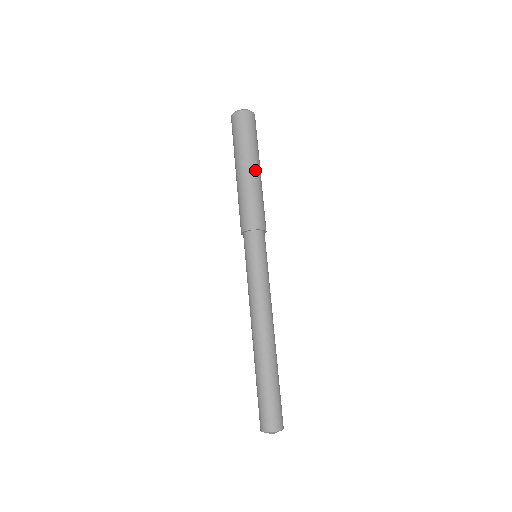
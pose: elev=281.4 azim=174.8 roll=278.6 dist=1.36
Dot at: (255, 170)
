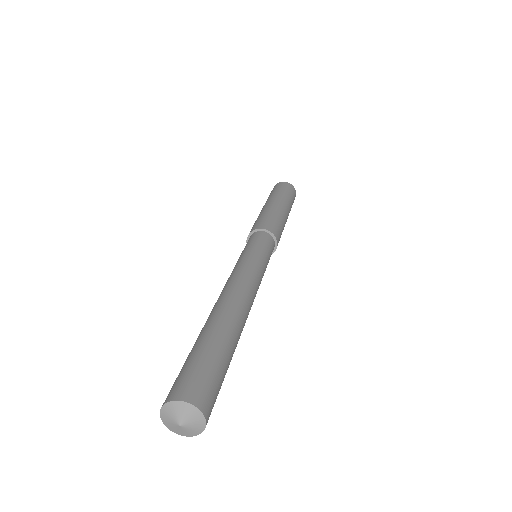
Dot at: (286, 209)
